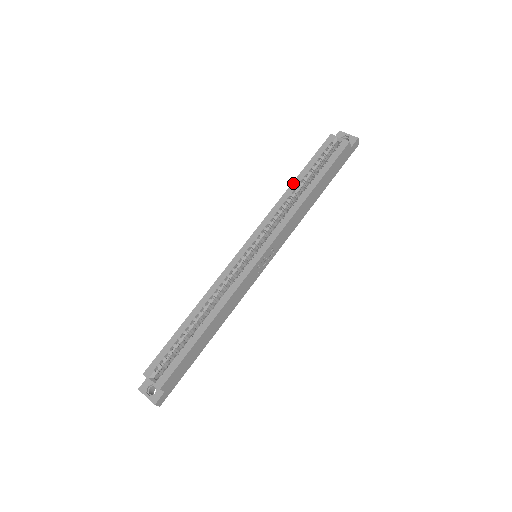
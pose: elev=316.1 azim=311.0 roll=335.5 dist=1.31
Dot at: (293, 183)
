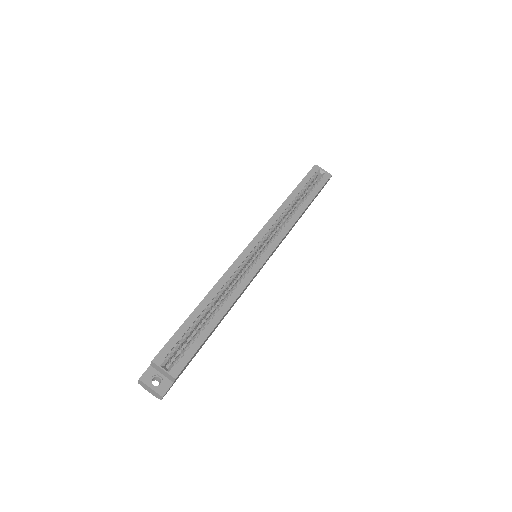
Dot at: (289, 197)
